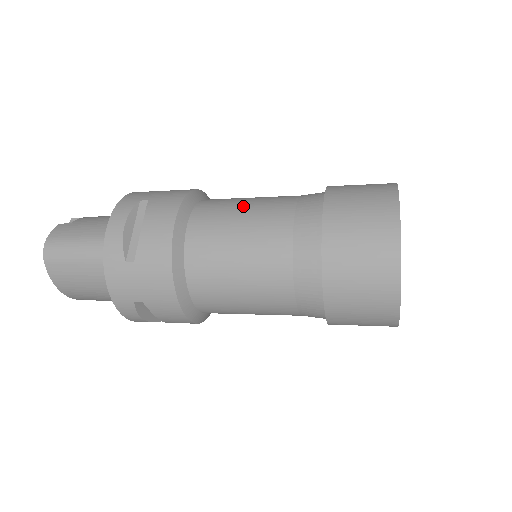
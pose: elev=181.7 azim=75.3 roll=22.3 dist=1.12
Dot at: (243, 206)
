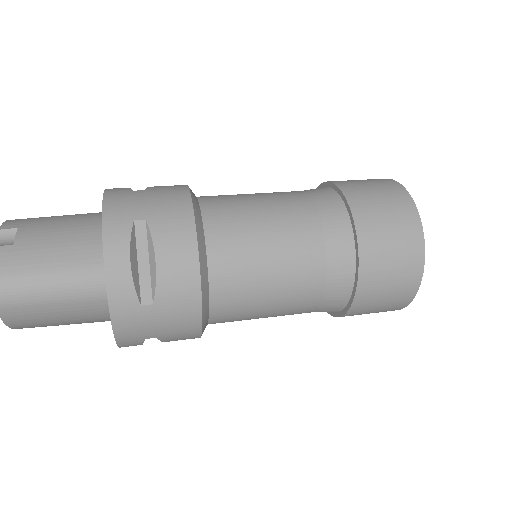
Dot at: (263, 220)
